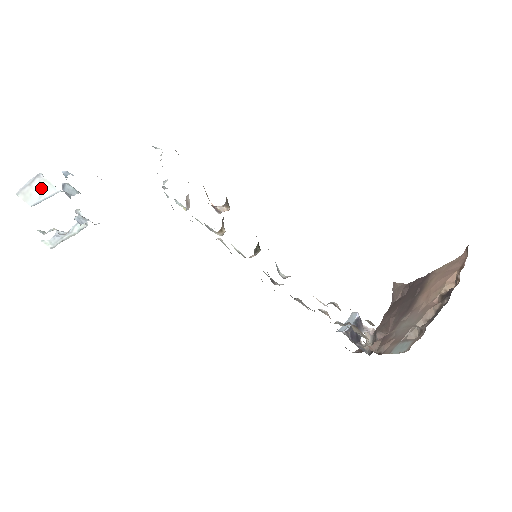
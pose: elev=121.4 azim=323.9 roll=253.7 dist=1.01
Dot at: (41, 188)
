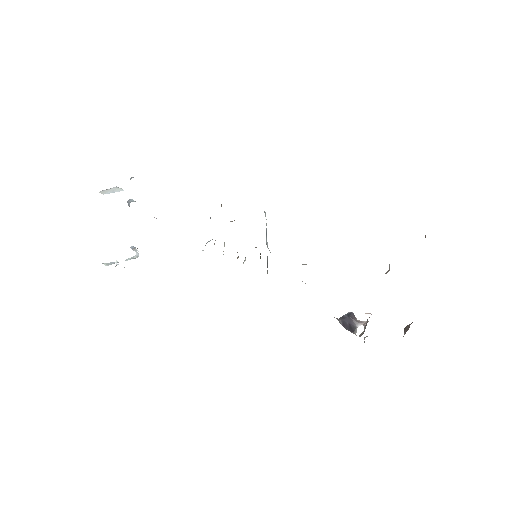
Dot at: (114, 190)
